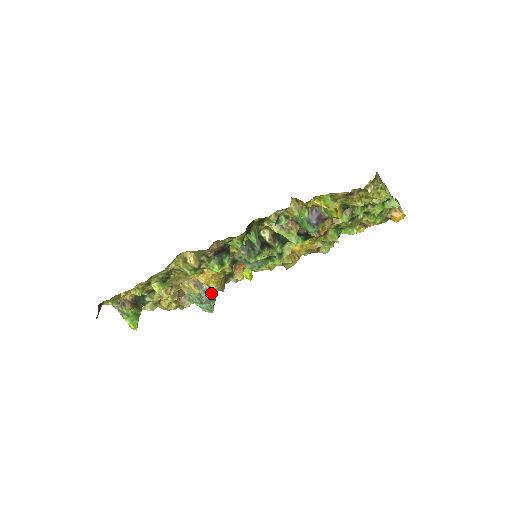
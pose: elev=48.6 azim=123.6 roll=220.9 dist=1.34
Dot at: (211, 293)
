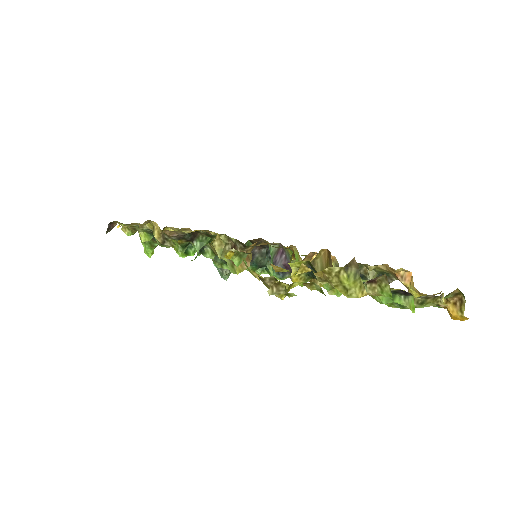
Dot at: occluded
